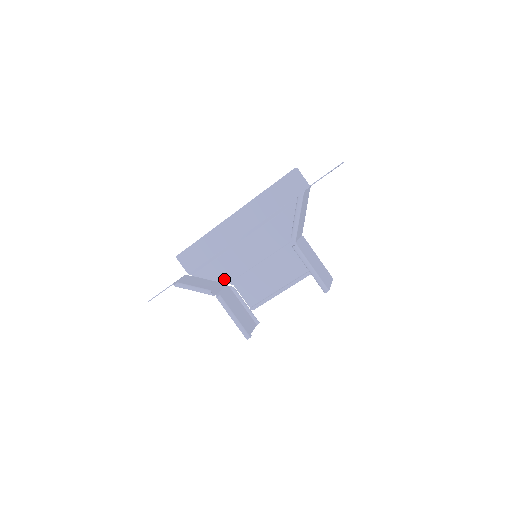
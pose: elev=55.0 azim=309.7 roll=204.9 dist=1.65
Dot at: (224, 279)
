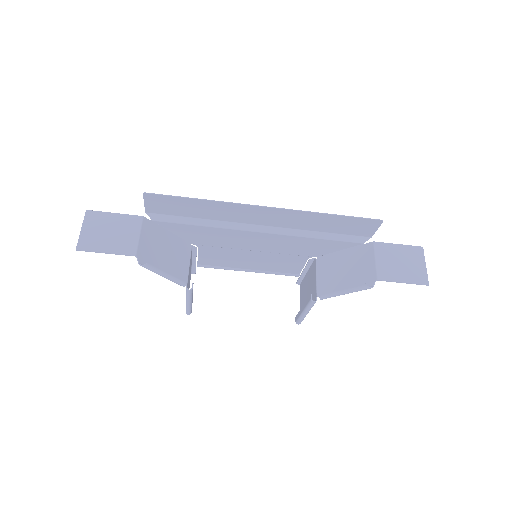
Dot at: (193, 241)
